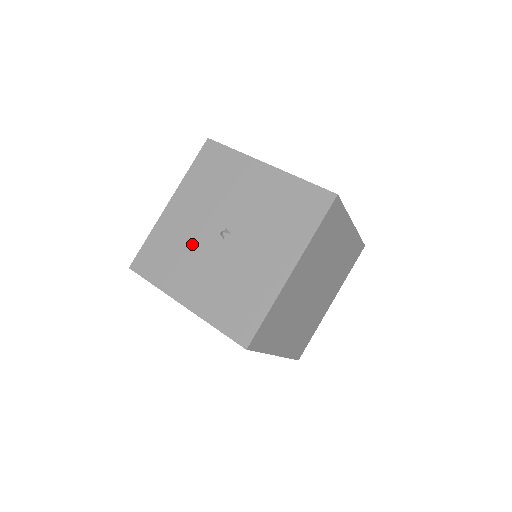
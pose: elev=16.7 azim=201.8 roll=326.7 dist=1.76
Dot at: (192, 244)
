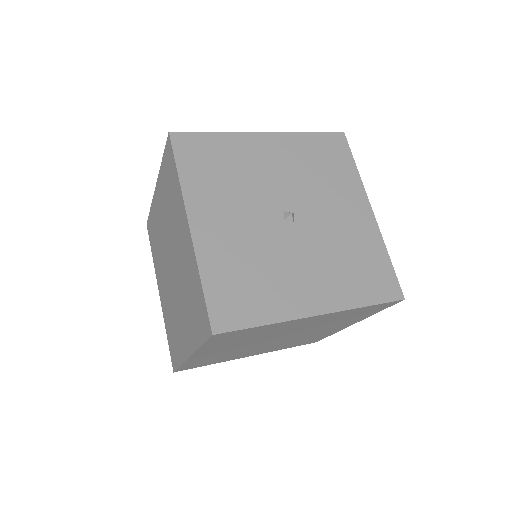
Dot at: (251, 188)
